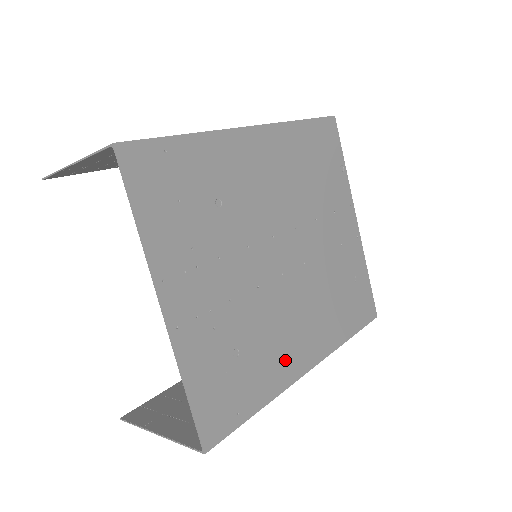
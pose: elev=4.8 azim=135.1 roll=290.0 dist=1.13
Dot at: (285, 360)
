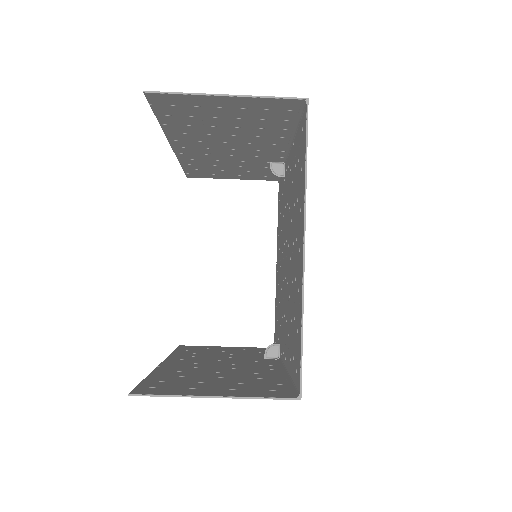
Dot at: occluded
